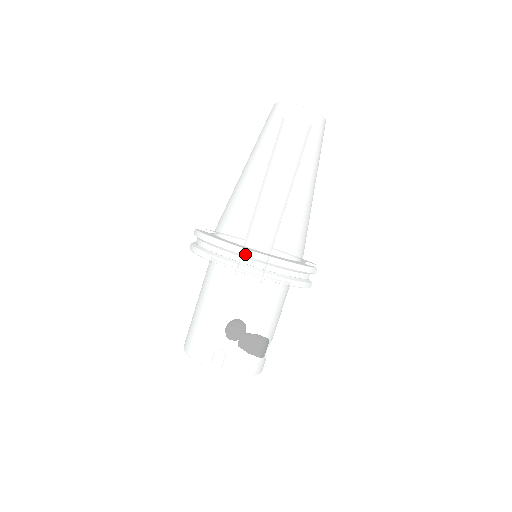
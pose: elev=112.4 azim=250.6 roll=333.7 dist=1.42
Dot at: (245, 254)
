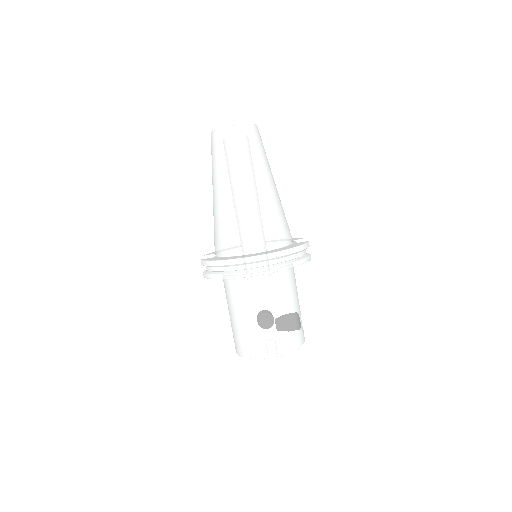
Dot at: (257, 260)
